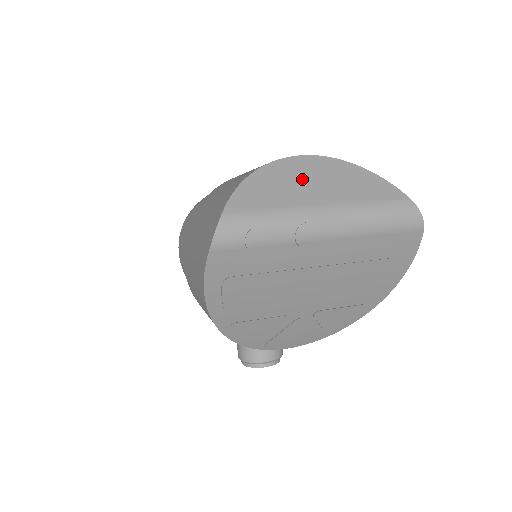
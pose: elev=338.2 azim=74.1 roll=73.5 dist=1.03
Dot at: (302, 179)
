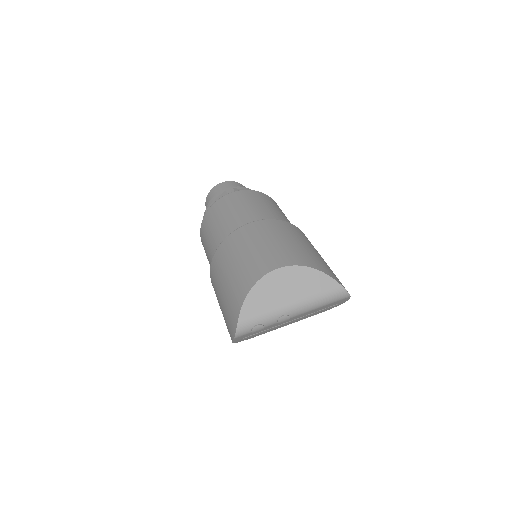
Dot at: (279, 288)
